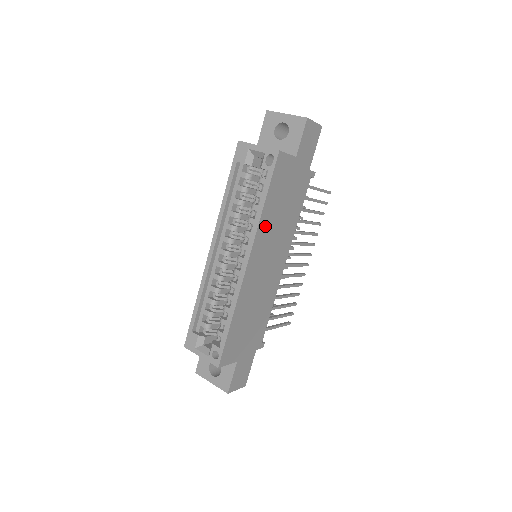
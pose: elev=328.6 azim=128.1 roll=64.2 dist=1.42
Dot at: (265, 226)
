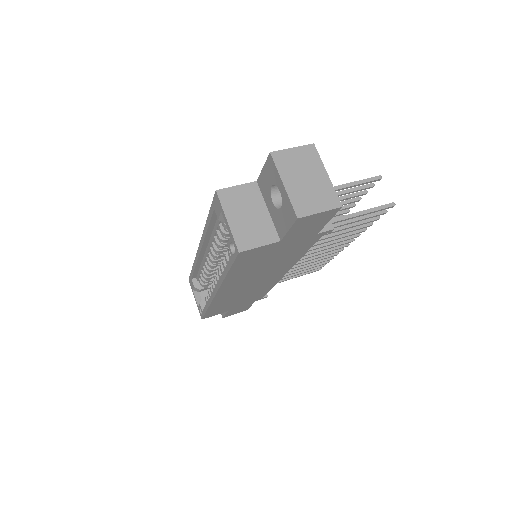
Dot at: (236, 278)
